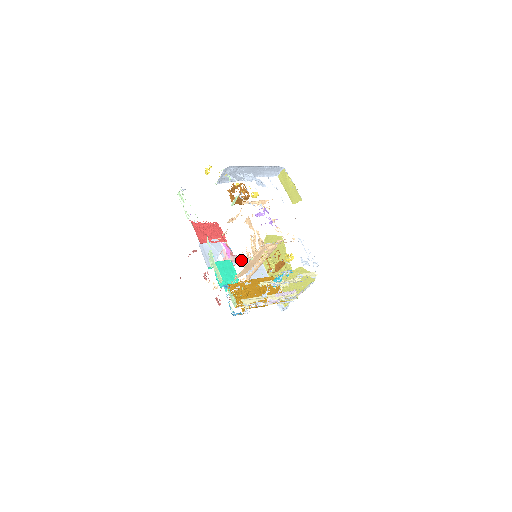
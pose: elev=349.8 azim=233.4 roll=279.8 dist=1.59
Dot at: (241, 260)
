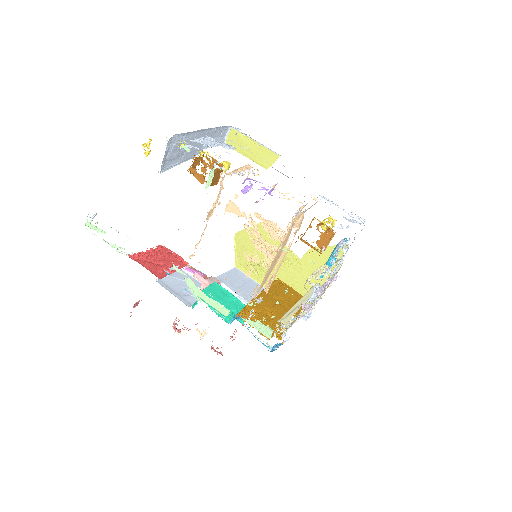
Dot at: (219, 280)
